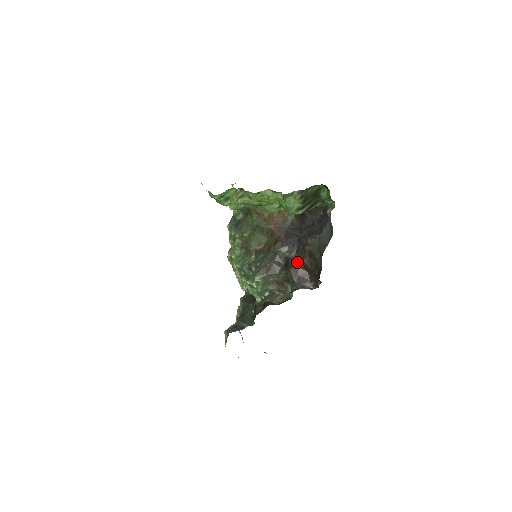
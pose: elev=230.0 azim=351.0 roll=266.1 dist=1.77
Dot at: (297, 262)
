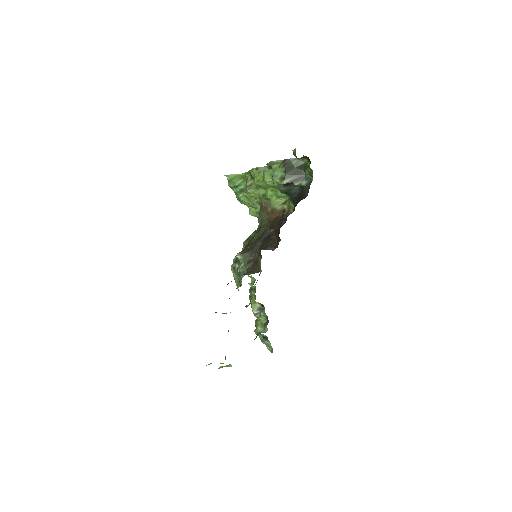
Dot at: (273, 234)
